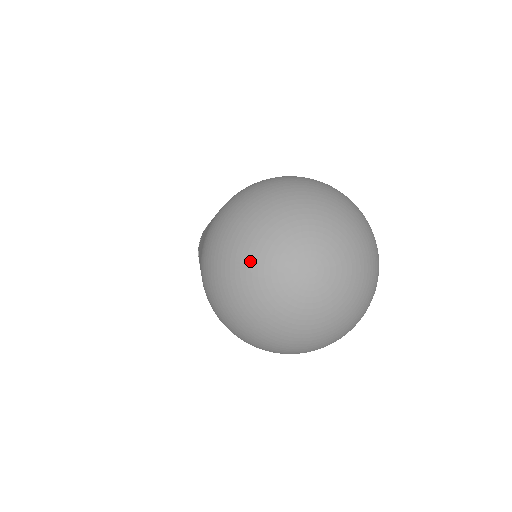
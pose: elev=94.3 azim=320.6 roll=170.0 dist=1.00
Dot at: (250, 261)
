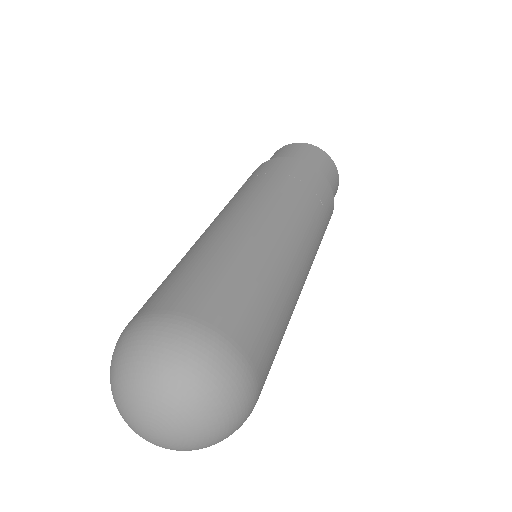
Dot at: (120, 414)
